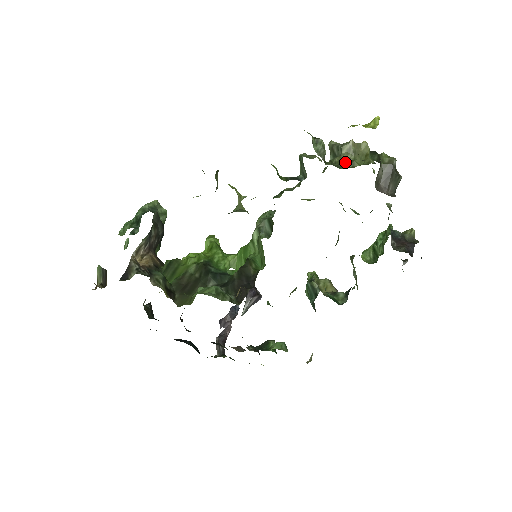
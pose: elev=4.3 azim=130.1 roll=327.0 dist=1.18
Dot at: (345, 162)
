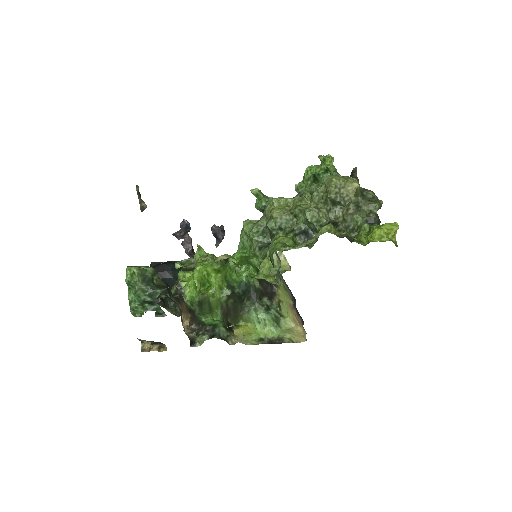
Dot at: (344, 209)
